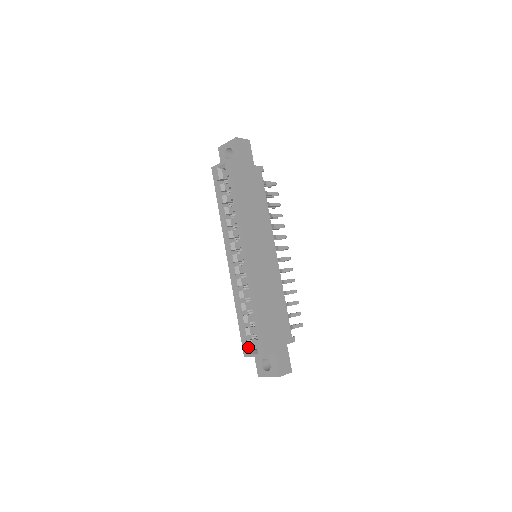
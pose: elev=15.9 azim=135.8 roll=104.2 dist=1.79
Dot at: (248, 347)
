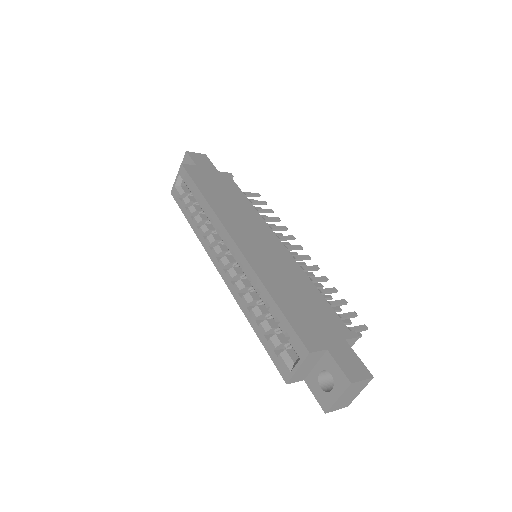
Dot at: (284, 362)
